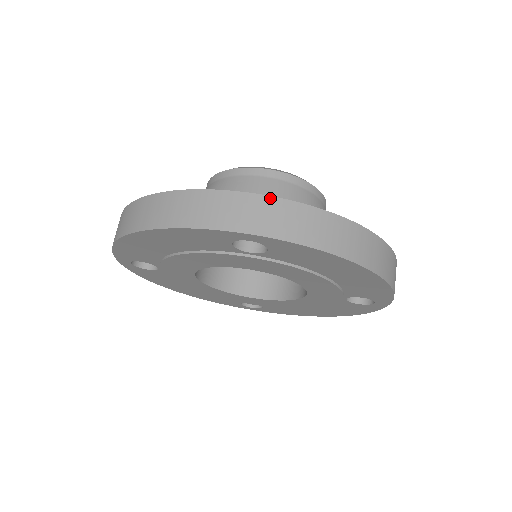
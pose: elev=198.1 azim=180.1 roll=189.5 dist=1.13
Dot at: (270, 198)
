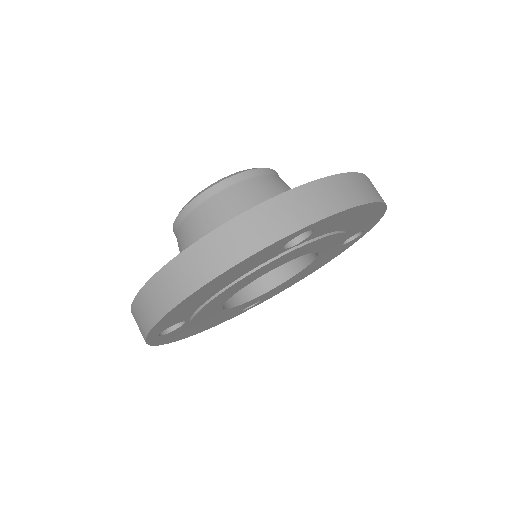
Dot at: (299, 188)
